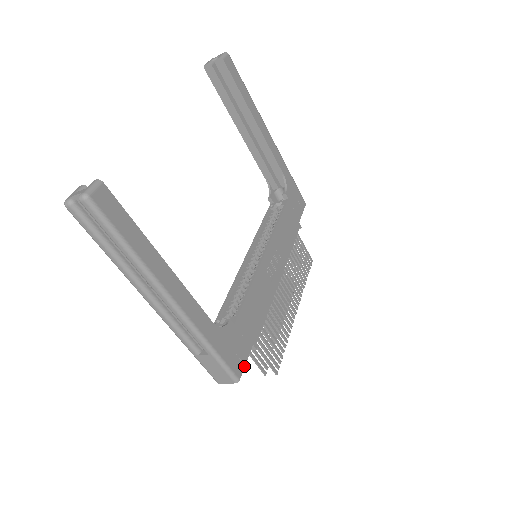
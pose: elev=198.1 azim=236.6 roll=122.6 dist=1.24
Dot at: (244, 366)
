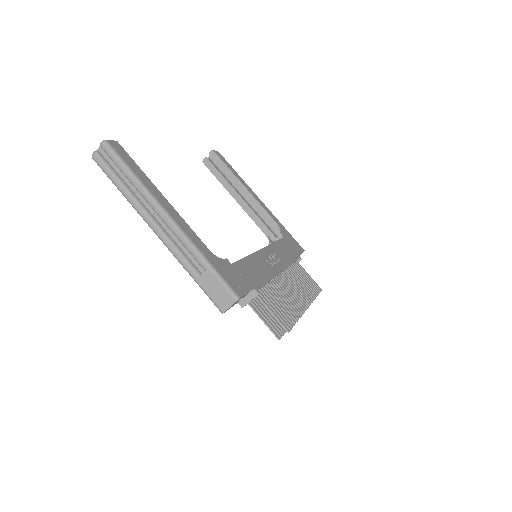
Dot at: (245, 294)
